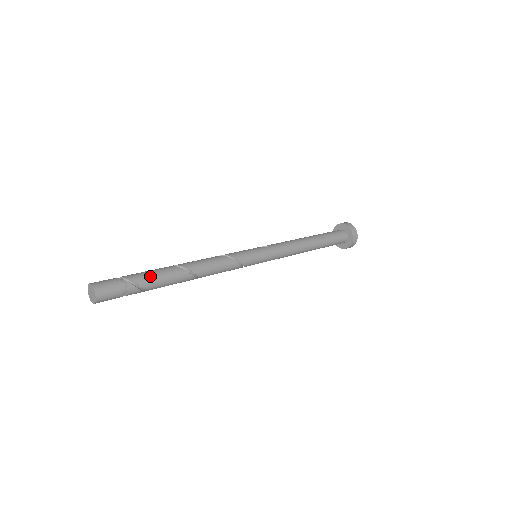
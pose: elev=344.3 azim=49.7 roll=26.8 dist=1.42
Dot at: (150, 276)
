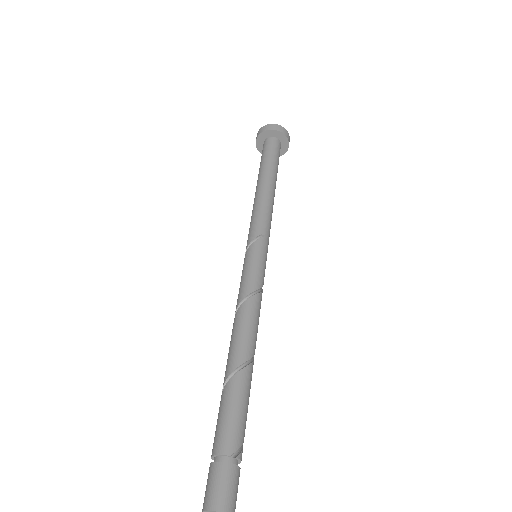
Dot at: (242, 417)
